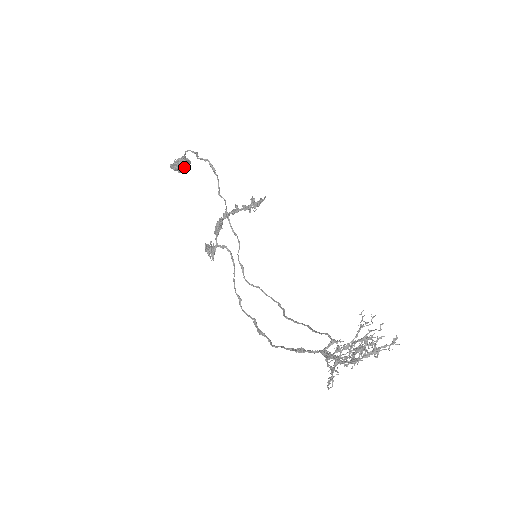
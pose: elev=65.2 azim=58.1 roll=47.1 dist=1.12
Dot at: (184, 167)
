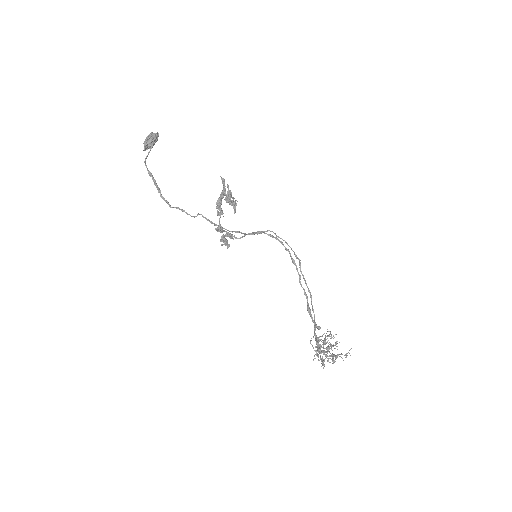
Dot at: (155, 142)
